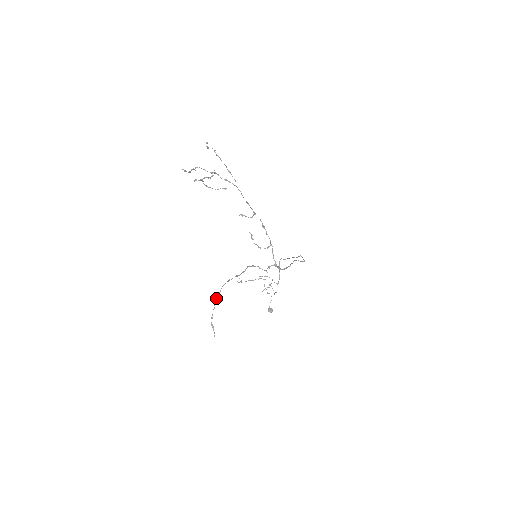
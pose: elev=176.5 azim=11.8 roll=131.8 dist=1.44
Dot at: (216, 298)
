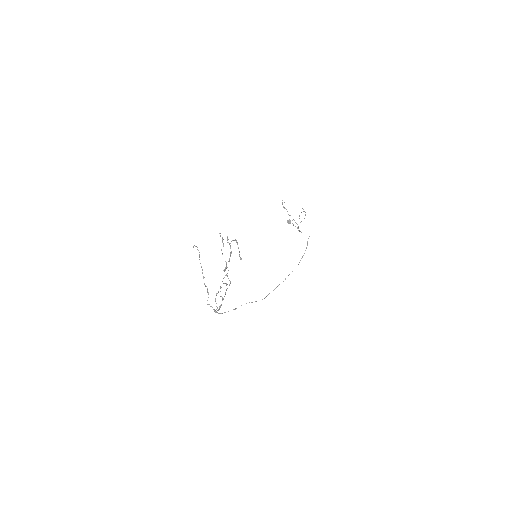
Dot at: occluded
